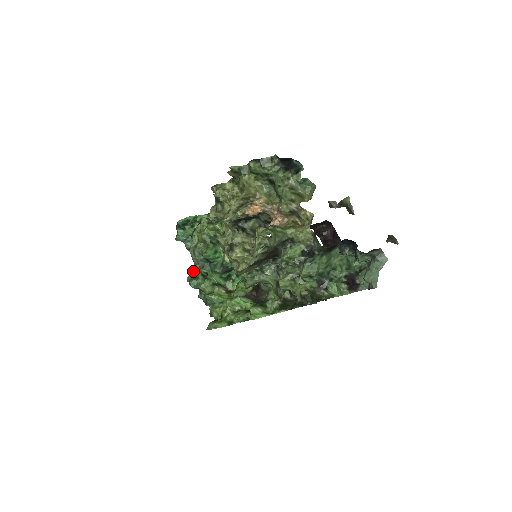
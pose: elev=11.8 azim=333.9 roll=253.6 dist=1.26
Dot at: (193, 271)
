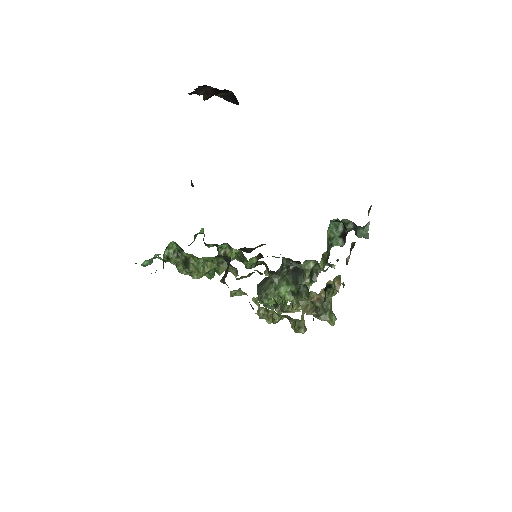
Dot at: occluded
